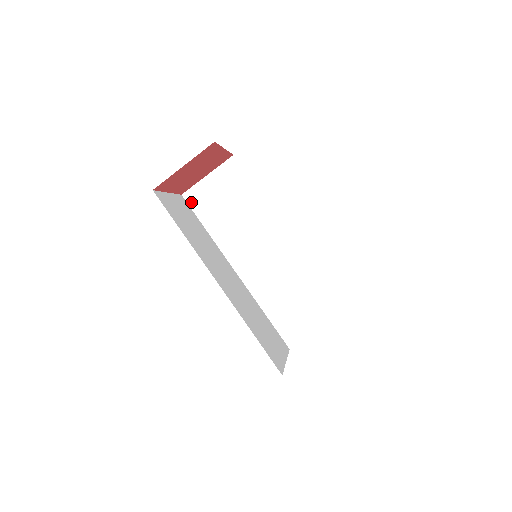
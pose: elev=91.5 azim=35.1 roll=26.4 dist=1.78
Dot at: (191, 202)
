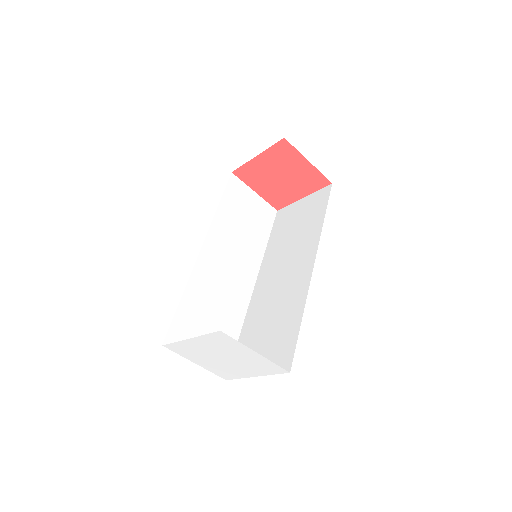
Dot at: (231, 183)
